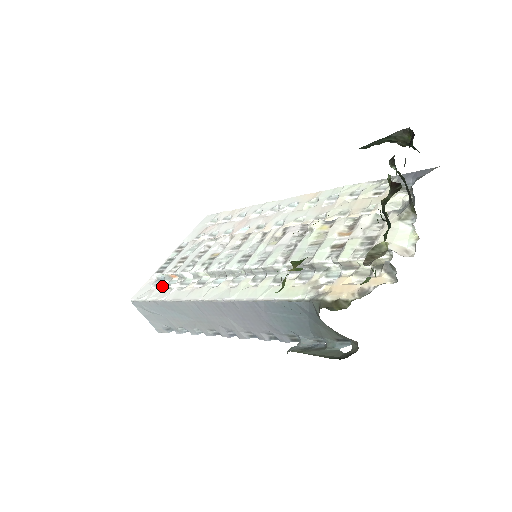
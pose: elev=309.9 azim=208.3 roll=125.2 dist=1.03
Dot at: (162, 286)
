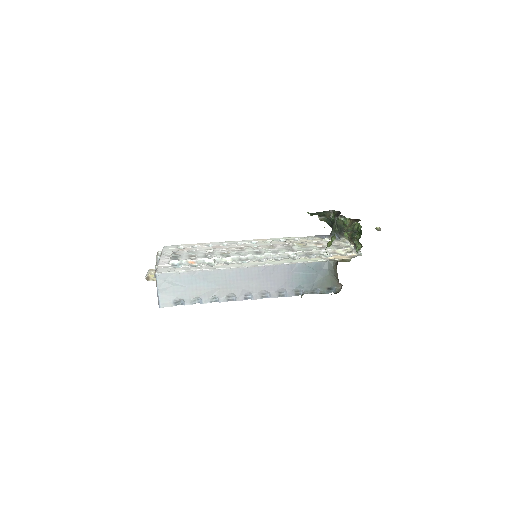
Dot at: (186, 266)
